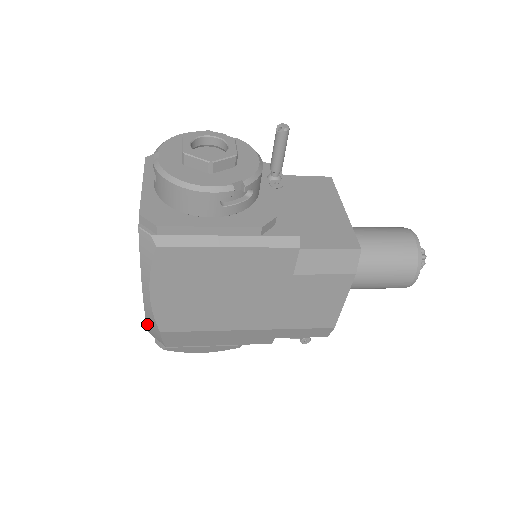
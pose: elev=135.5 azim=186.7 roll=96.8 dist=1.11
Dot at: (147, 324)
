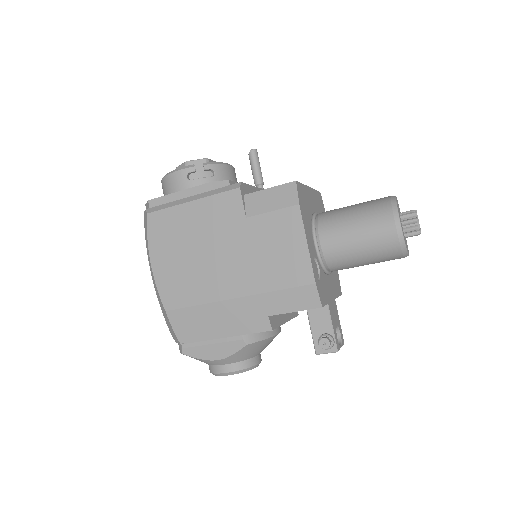
Dot at: (164, 317)
